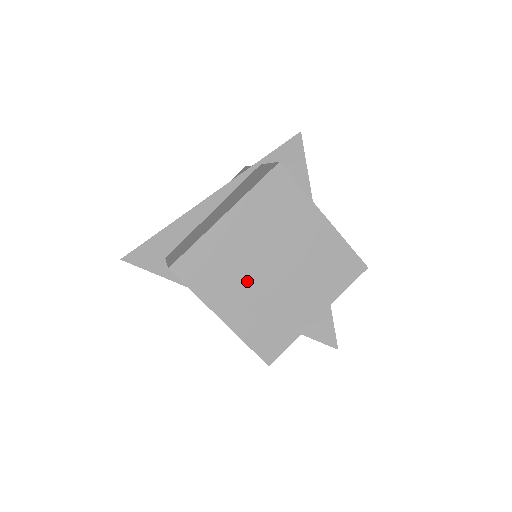
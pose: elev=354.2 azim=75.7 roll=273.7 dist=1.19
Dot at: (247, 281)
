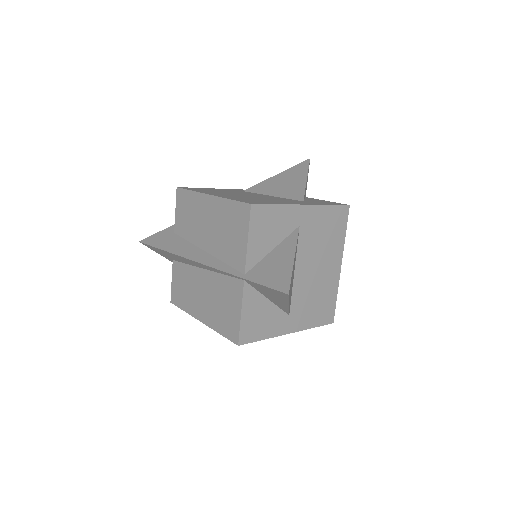
Dot at: occluded
